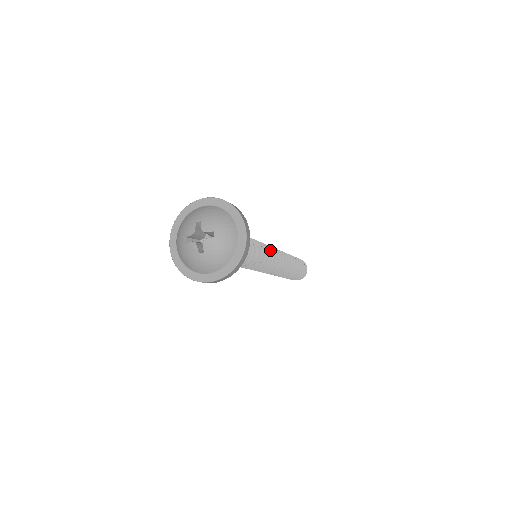
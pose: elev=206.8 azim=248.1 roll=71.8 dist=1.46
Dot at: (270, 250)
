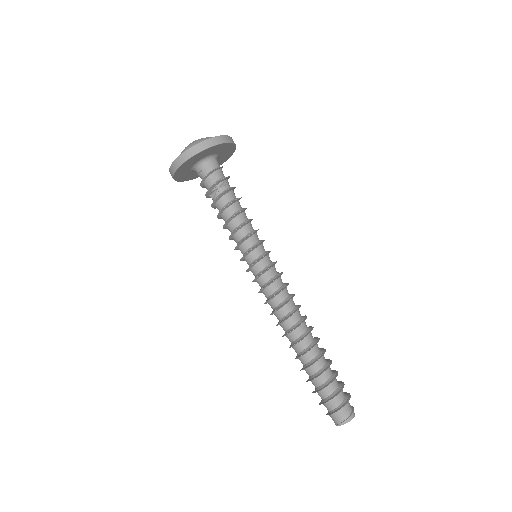
Dot at: occluded
